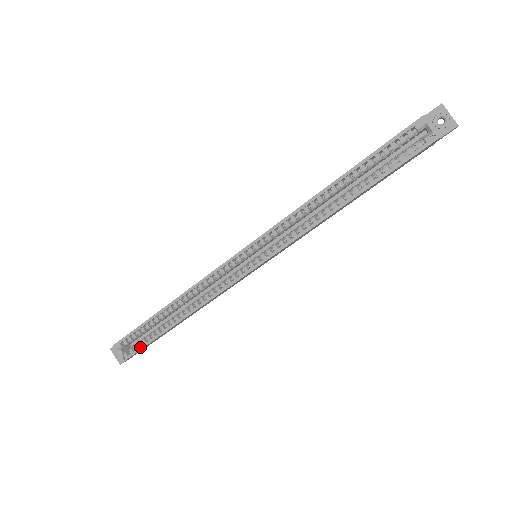
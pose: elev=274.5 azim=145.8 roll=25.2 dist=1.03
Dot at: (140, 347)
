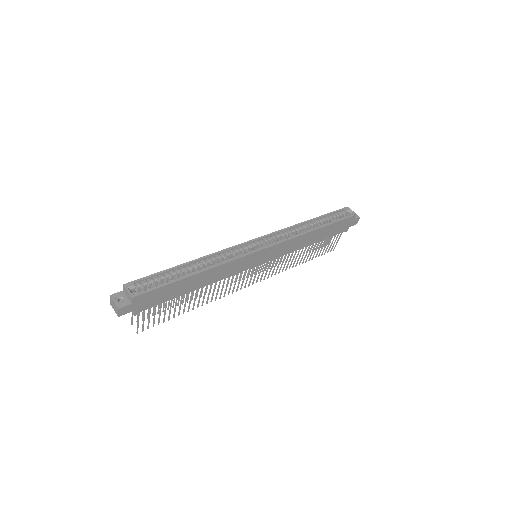
Dot at: (156, 287)
